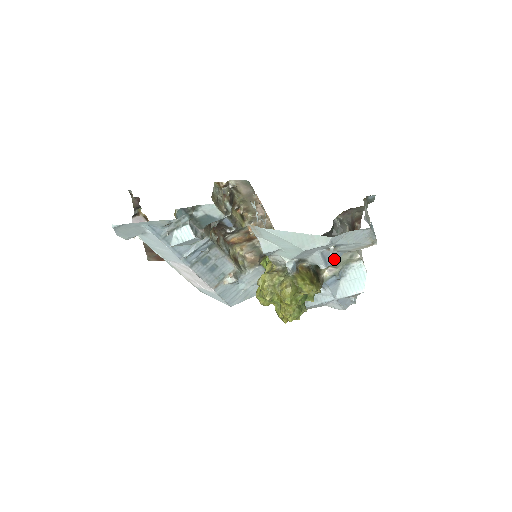
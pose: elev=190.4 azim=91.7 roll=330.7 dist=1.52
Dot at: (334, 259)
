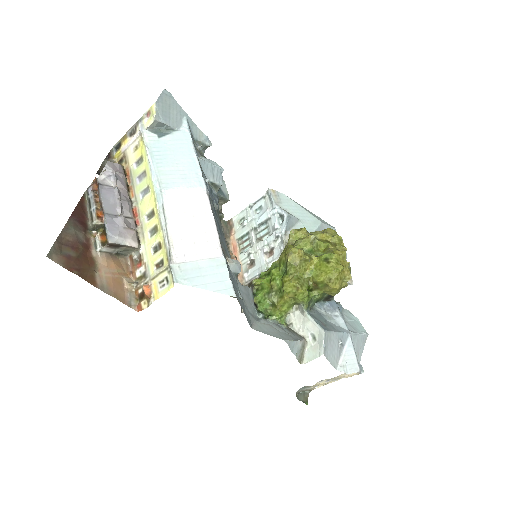
Dot at: occluded
